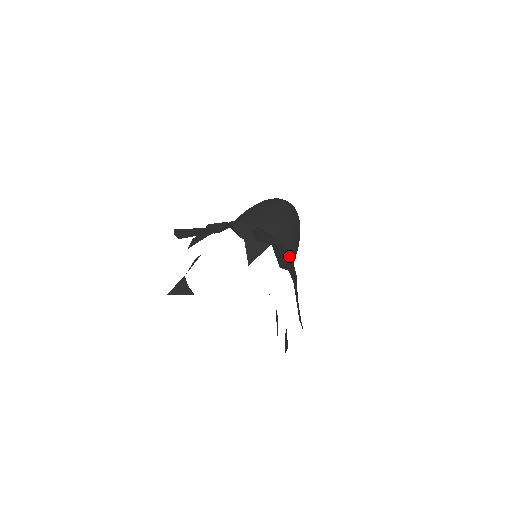
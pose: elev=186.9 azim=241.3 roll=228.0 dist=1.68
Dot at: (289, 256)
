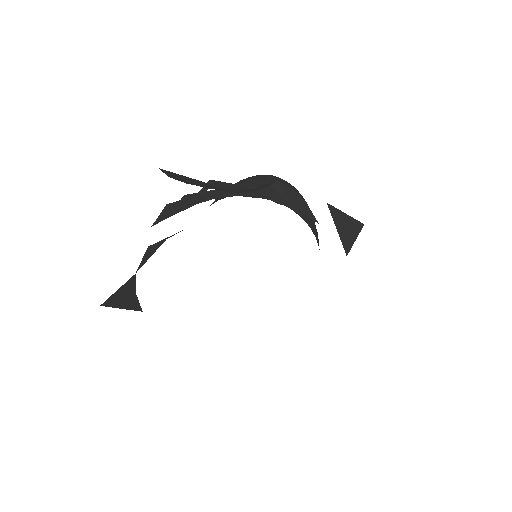
Dot at: occluded
